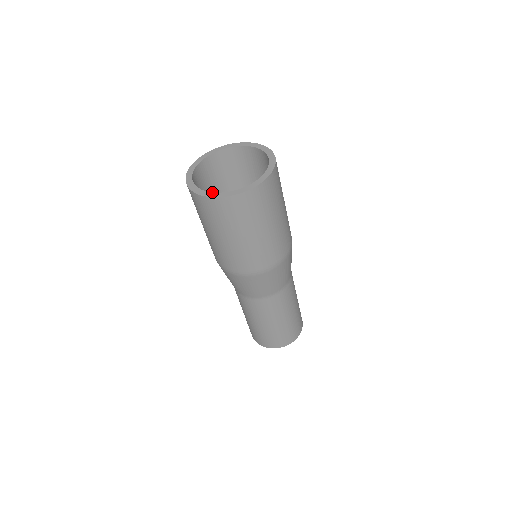
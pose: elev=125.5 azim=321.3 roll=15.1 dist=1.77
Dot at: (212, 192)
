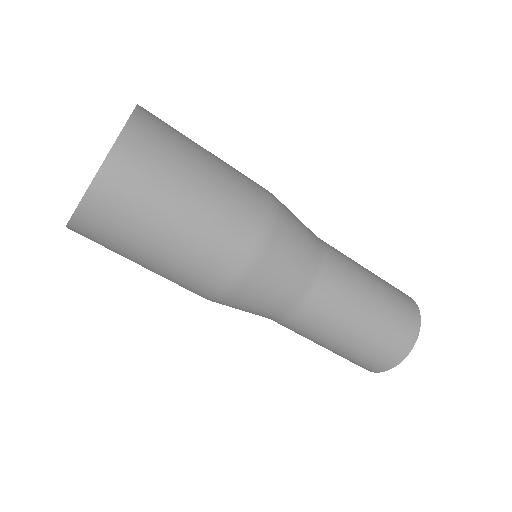
Dot at: occluded
